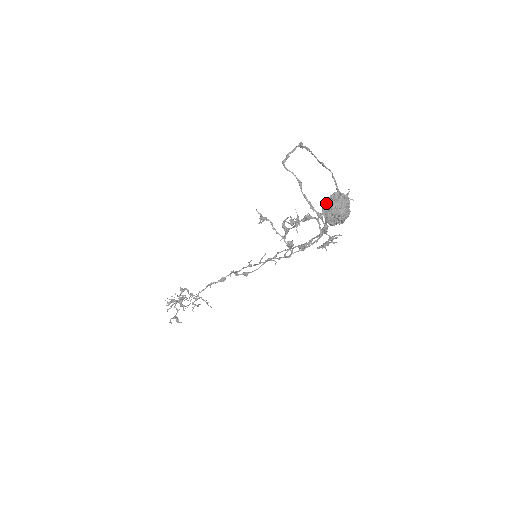
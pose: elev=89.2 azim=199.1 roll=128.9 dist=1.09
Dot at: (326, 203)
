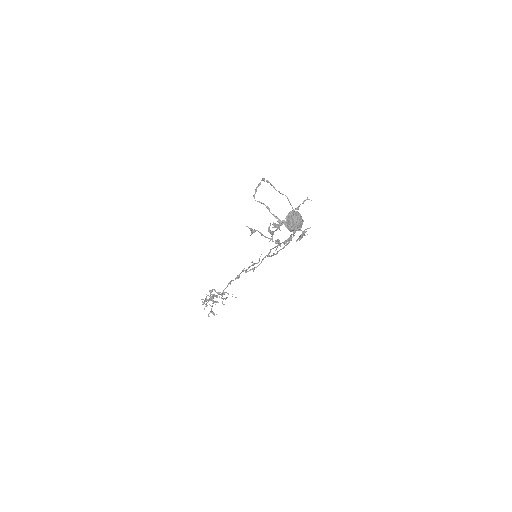
Dot at: (286, 220)
